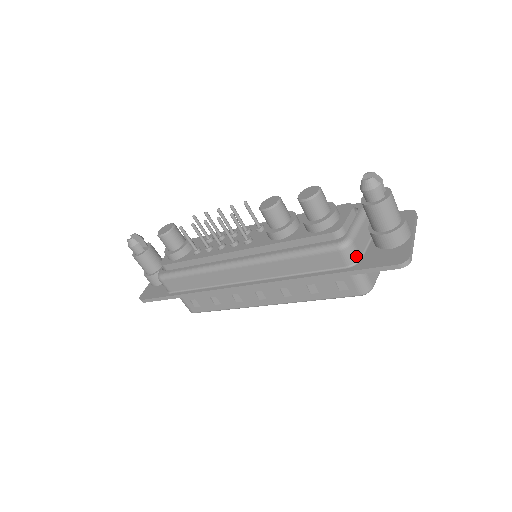
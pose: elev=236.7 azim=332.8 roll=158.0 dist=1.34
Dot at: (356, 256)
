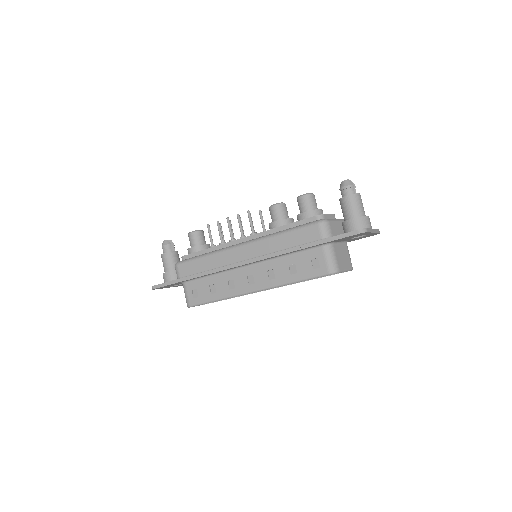
Dot at: (329, 233)
